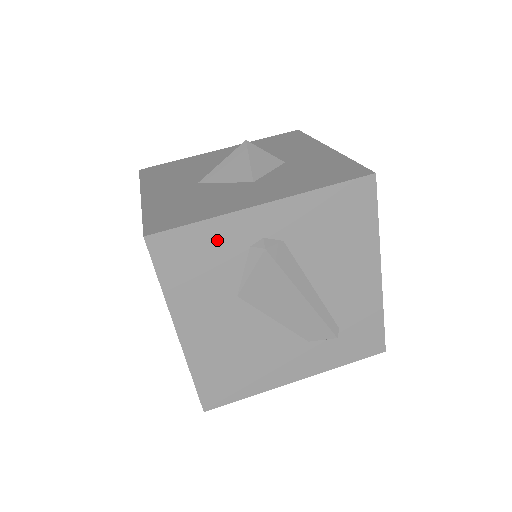
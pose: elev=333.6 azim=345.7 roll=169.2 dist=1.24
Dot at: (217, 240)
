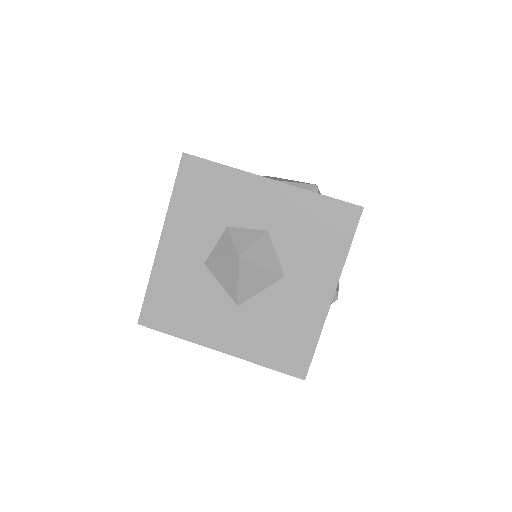
Dot at: occluded
